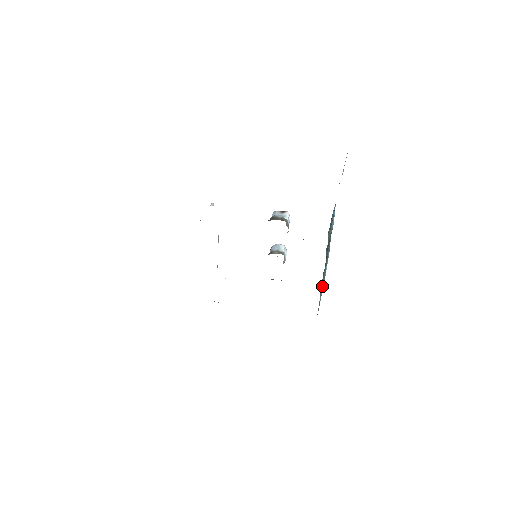
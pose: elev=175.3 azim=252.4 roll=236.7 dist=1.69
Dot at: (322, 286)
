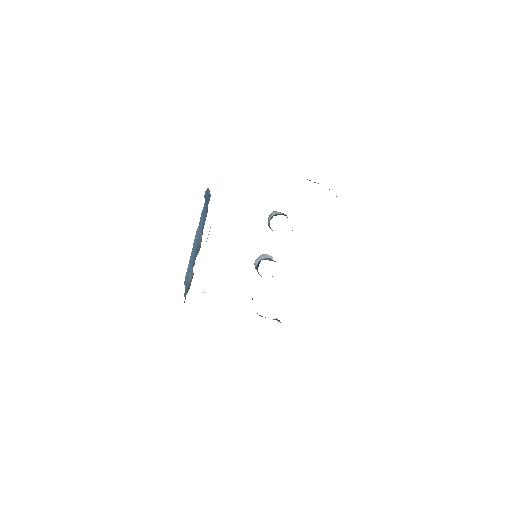
Dot at: occluded
